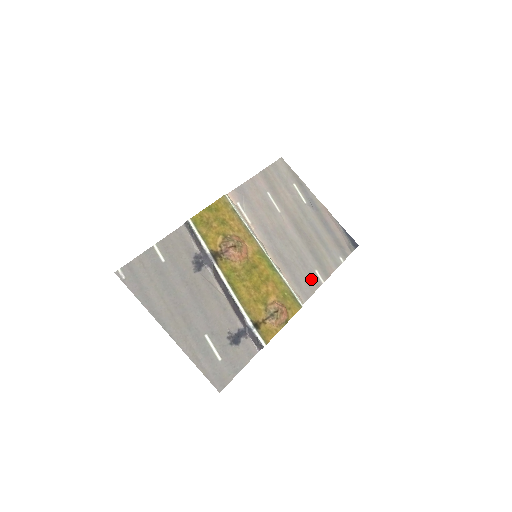
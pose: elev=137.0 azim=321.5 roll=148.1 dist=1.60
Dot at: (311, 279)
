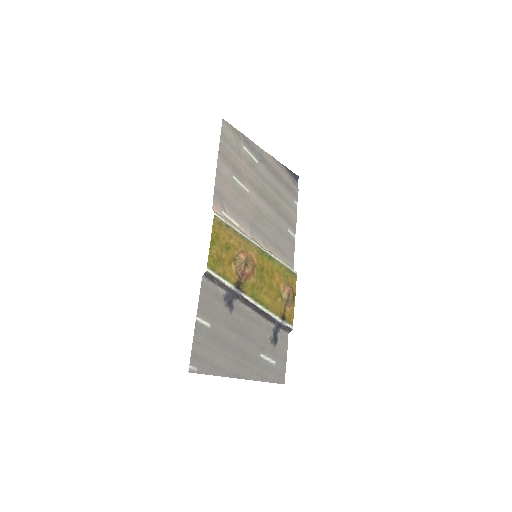
Dot at: (289, 241)
